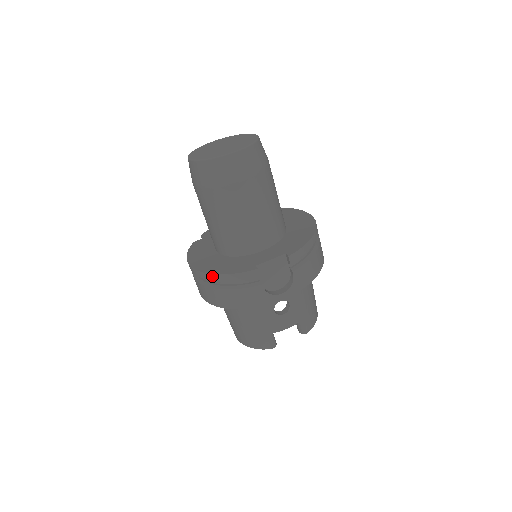
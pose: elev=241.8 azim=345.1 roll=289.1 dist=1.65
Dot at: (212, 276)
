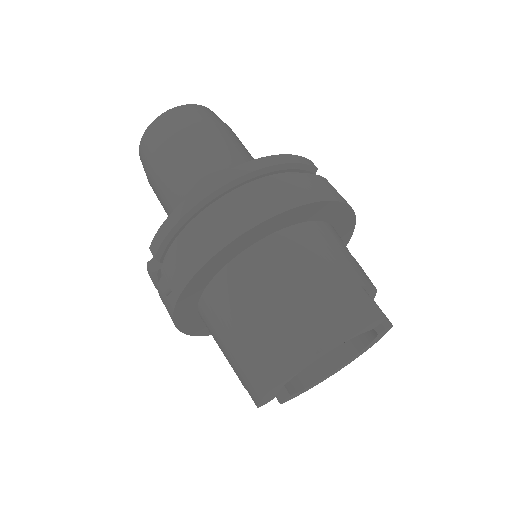
Dot at: (262, 161)
